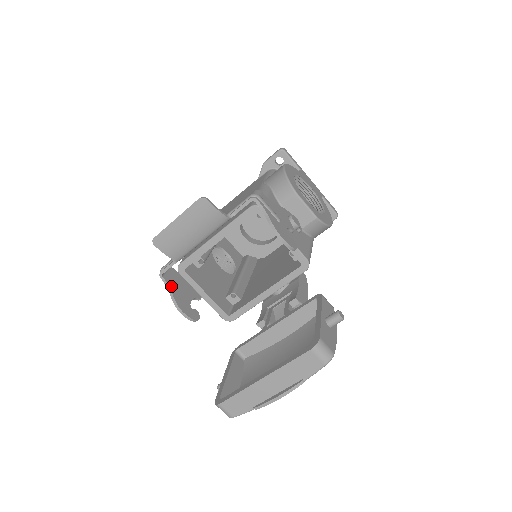
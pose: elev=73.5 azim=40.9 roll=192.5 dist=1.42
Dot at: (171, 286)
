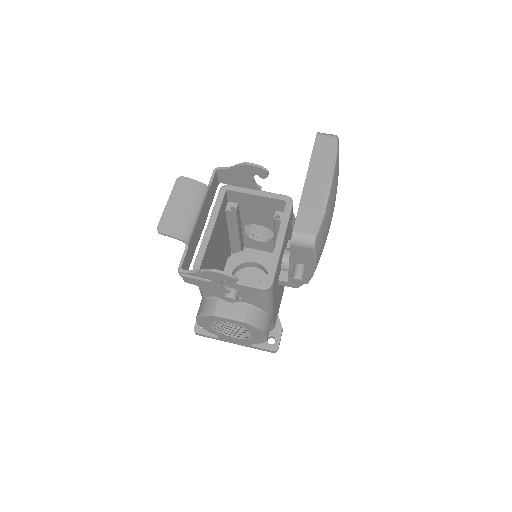
Dot at: (195, 272)
